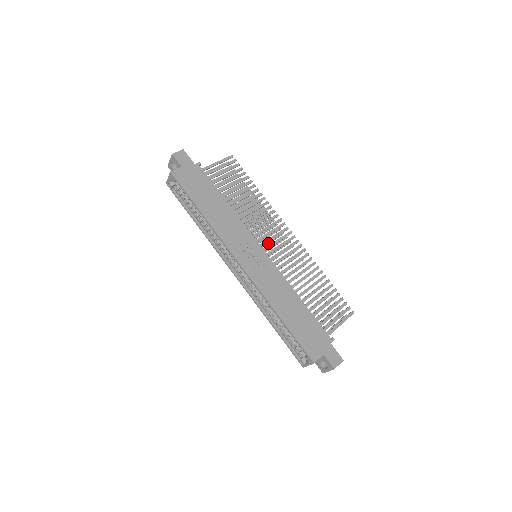
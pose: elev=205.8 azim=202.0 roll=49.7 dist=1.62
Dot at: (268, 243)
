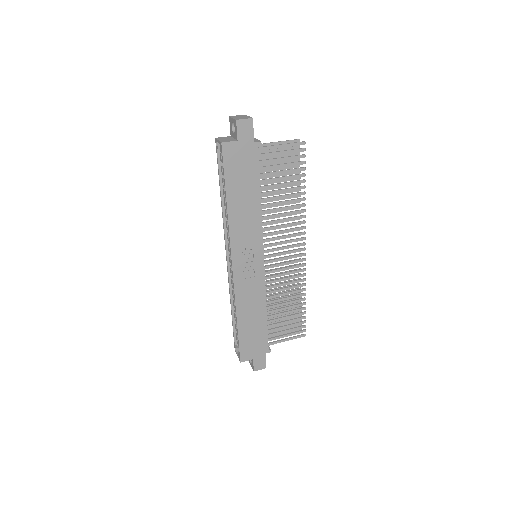
Dot at: occluded
